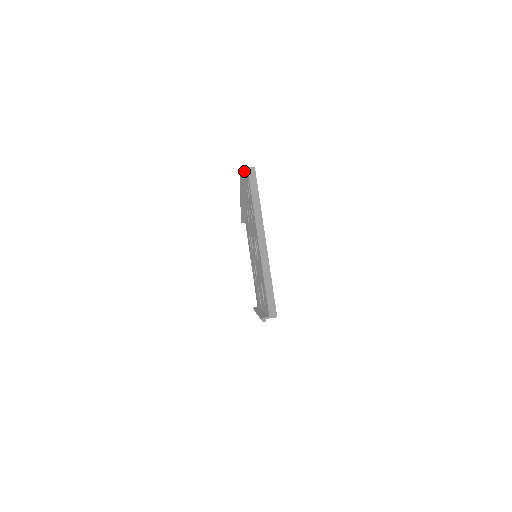
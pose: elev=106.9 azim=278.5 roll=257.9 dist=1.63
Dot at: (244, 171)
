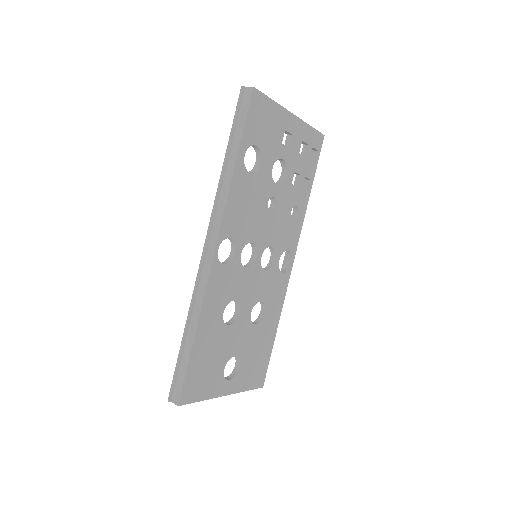
Dot at: occluded
